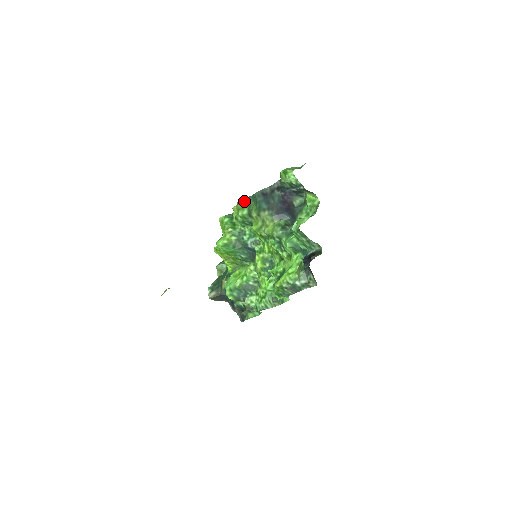
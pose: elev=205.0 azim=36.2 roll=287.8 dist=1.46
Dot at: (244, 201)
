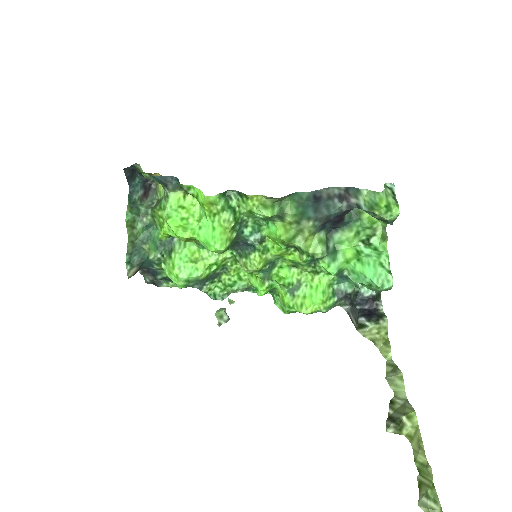
Dot at: (281, 198)
